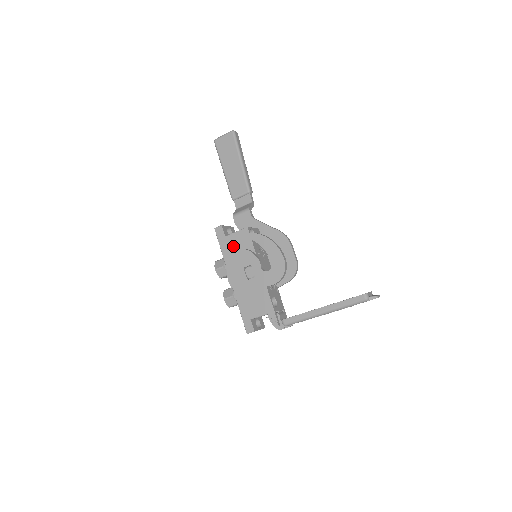
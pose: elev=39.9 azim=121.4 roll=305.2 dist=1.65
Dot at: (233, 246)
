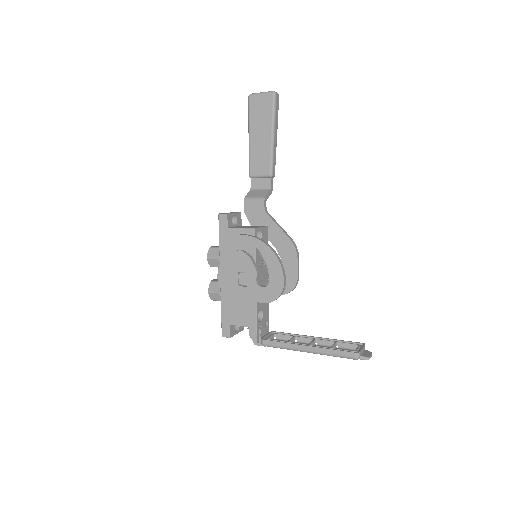
Dot at: (233, 242)
